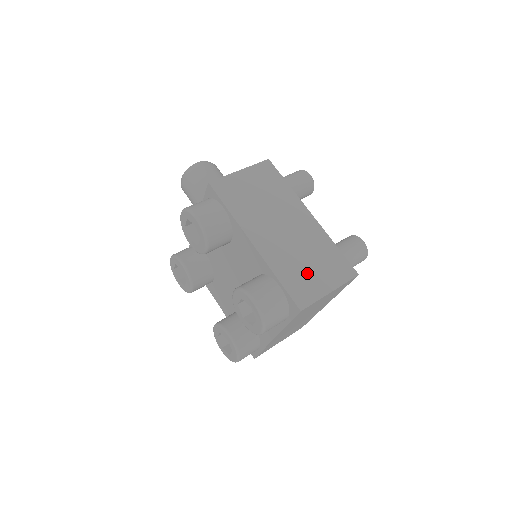
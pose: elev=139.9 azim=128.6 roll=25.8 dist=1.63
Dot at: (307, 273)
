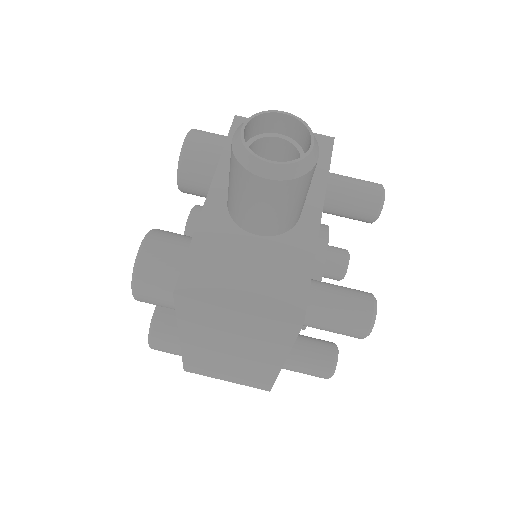
Dot at: (217, 370)
